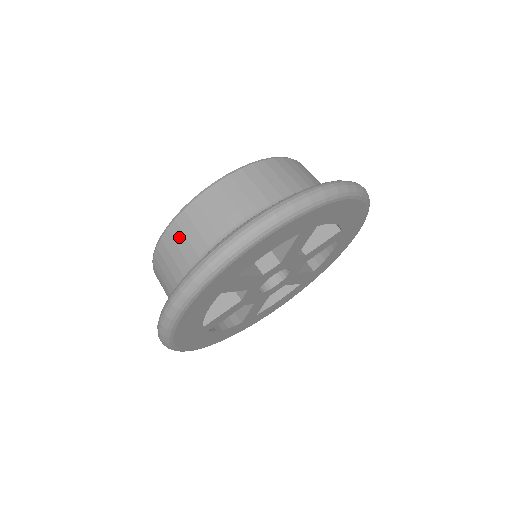
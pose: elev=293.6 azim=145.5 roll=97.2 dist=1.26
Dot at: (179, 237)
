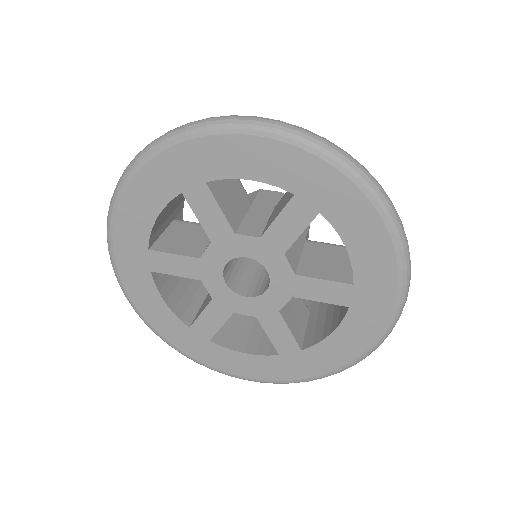
Dot at: occluded
